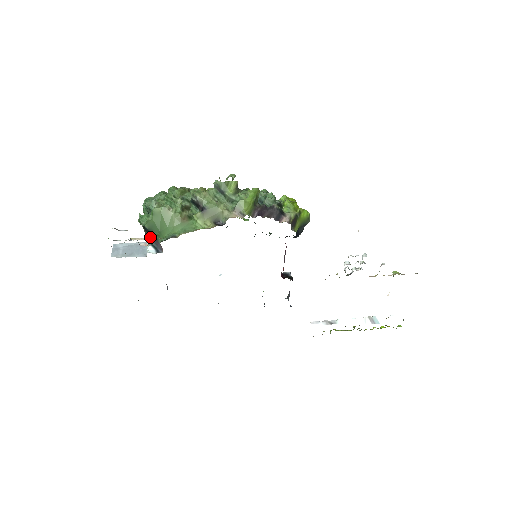
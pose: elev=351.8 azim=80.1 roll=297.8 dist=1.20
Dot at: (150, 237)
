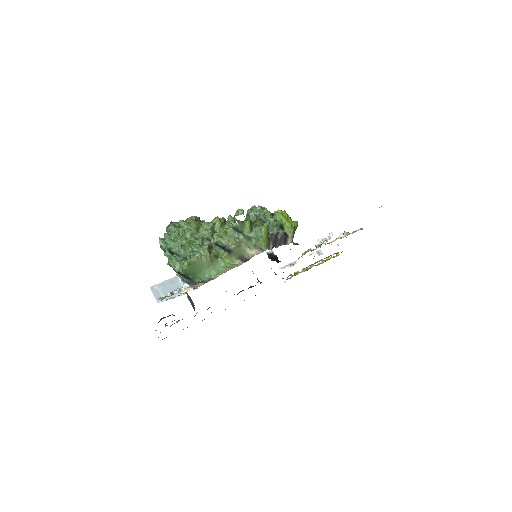
Dot at: (185, 278)
